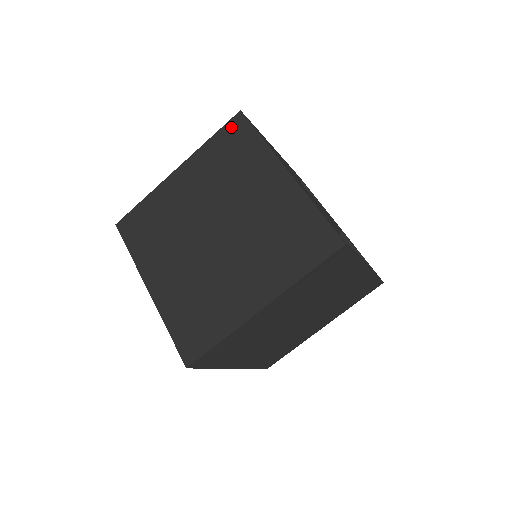
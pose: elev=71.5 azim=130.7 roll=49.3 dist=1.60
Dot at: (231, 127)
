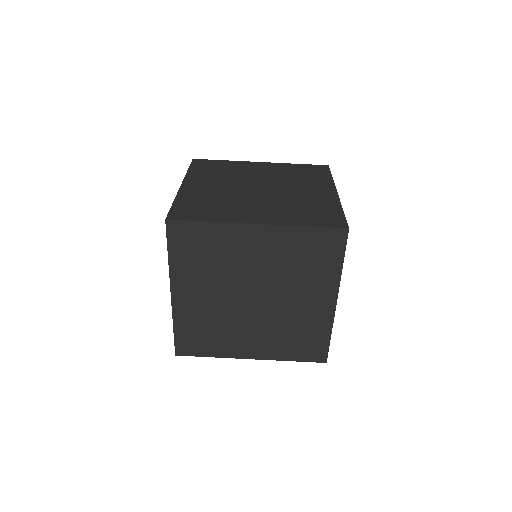
Dot at: (316, 167)
